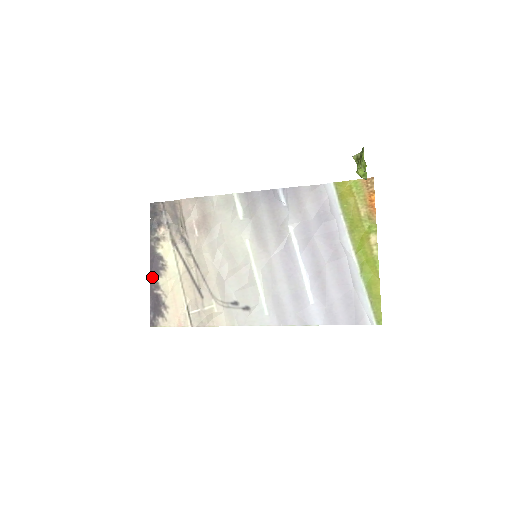
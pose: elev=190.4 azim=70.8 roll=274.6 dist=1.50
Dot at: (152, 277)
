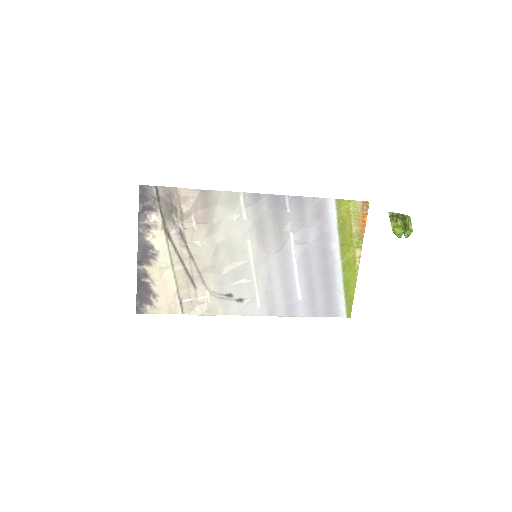
Dot at: (139, 265)
